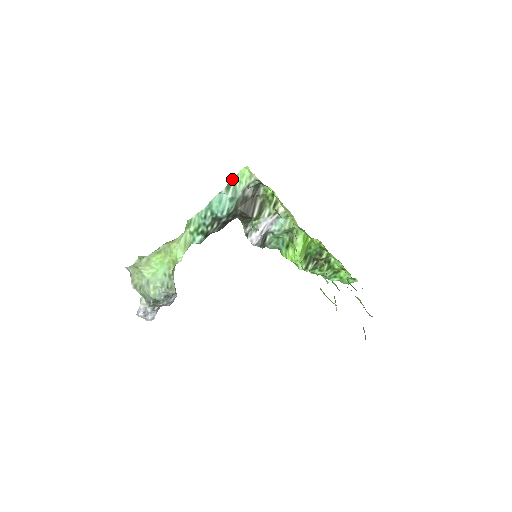
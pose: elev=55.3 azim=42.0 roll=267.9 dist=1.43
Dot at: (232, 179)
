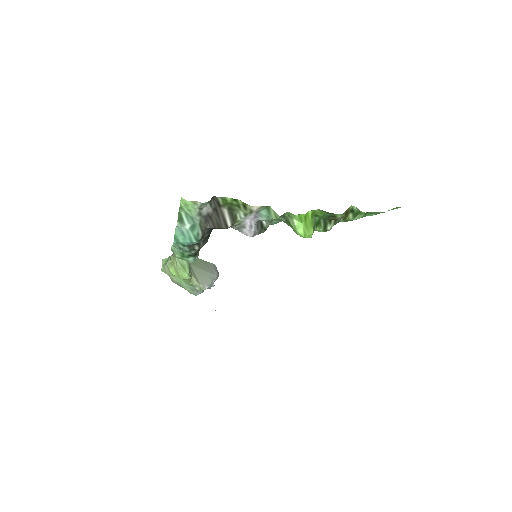
Dot at: (179, 211)
